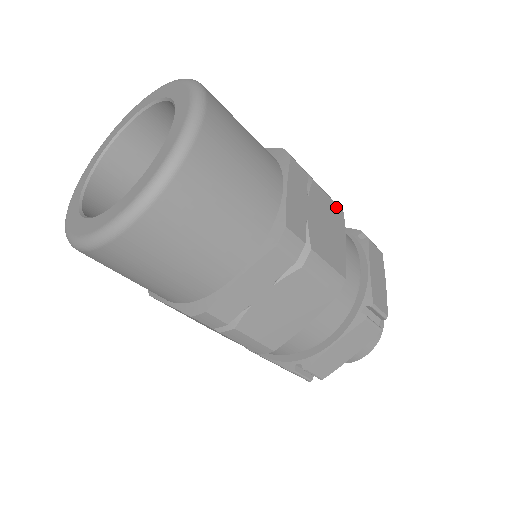
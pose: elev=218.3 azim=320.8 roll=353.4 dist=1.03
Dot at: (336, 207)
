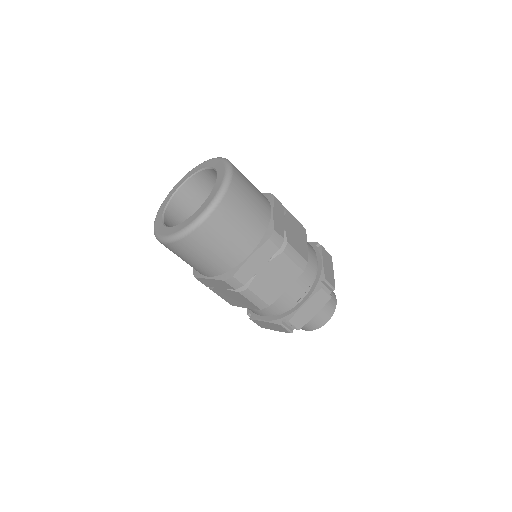
Dot at: (301, 225)
